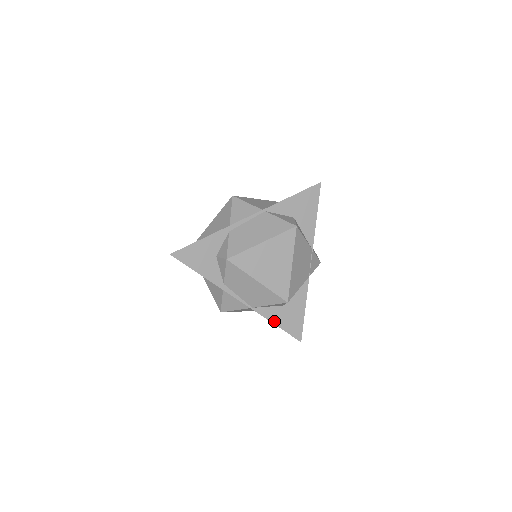
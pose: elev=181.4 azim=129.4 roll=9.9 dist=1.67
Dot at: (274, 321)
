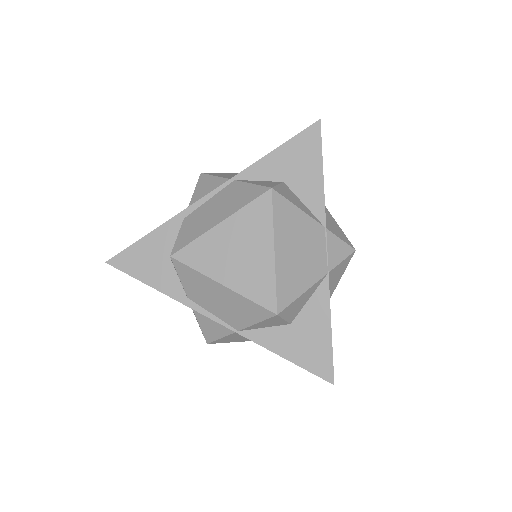
Dot at: (279, 351)
